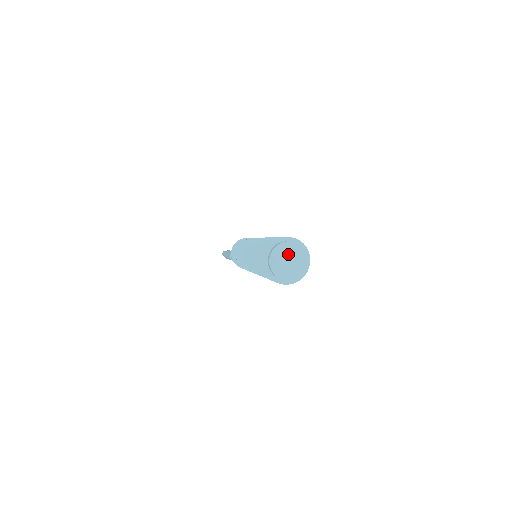
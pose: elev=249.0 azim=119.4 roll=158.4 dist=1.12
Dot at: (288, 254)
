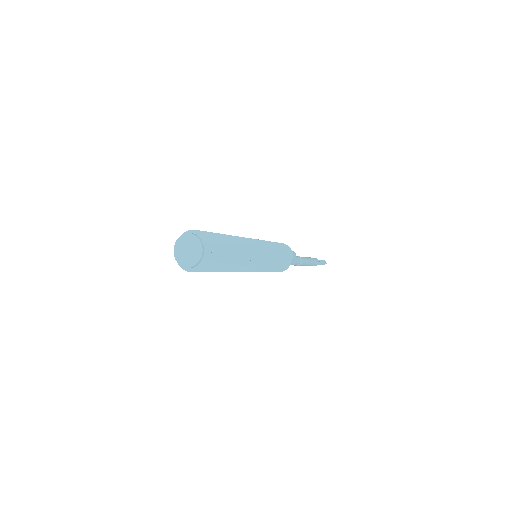
Dot at: (191, 245)
